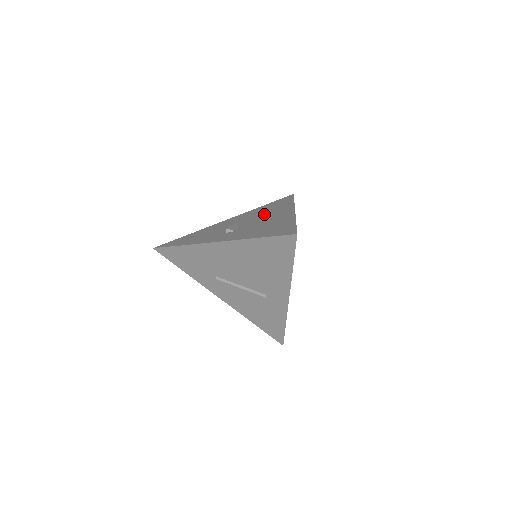
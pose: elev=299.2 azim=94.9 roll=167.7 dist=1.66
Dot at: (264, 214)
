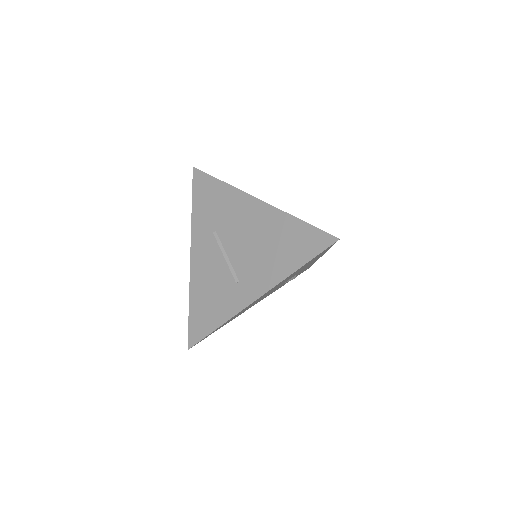
Dot at: occluded
